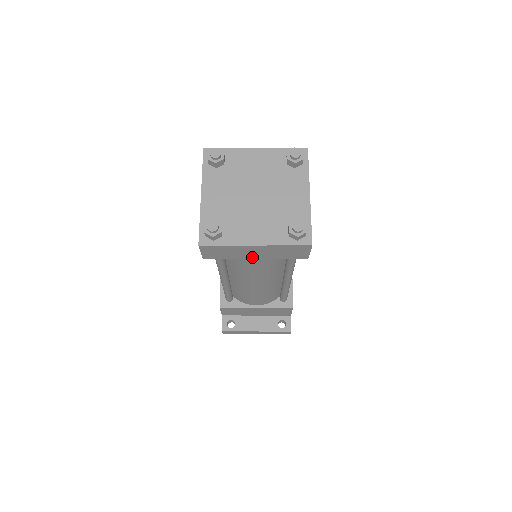
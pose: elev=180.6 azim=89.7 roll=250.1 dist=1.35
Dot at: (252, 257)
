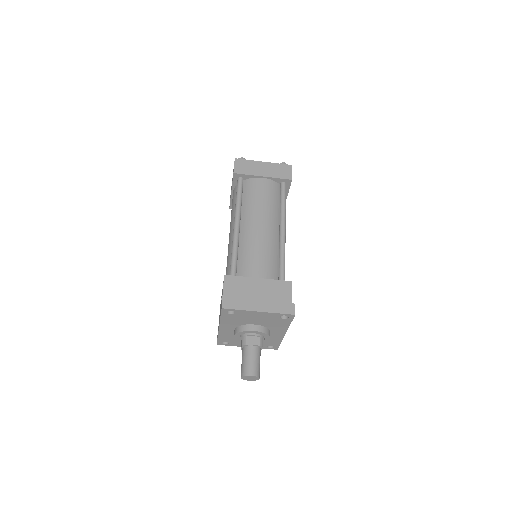
Dot at: (261, 175)
